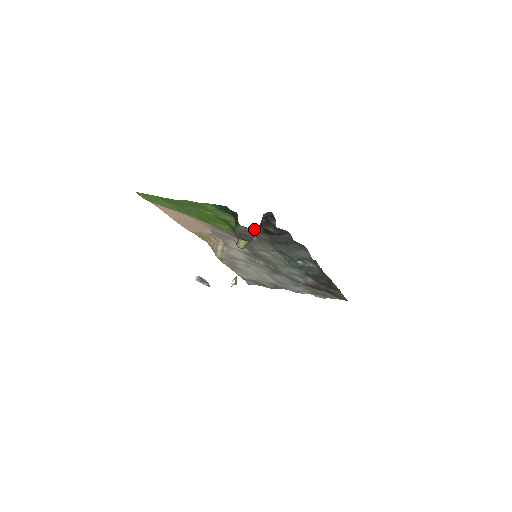
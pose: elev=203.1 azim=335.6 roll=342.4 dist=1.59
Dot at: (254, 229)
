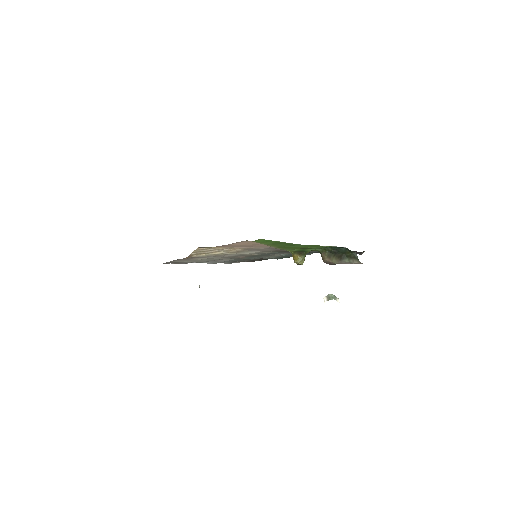
Dot at: occluded
